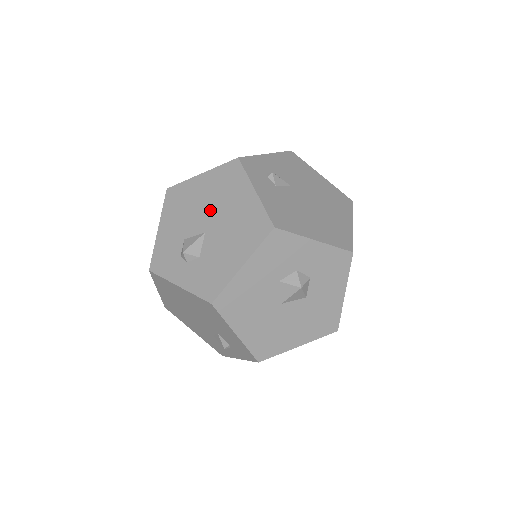
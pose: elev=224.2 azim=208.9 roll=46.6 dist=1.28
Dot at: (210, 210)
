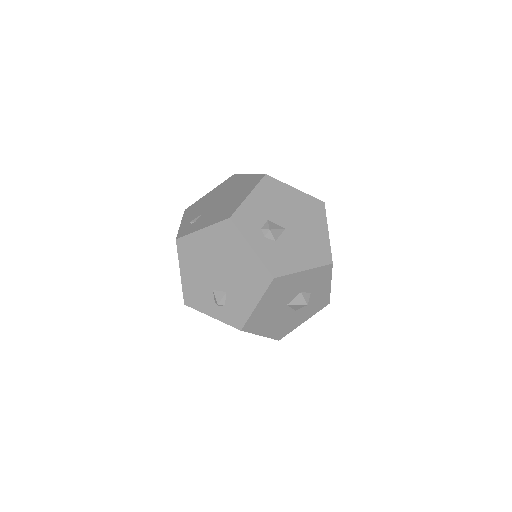
Dot at: (294, 217)
